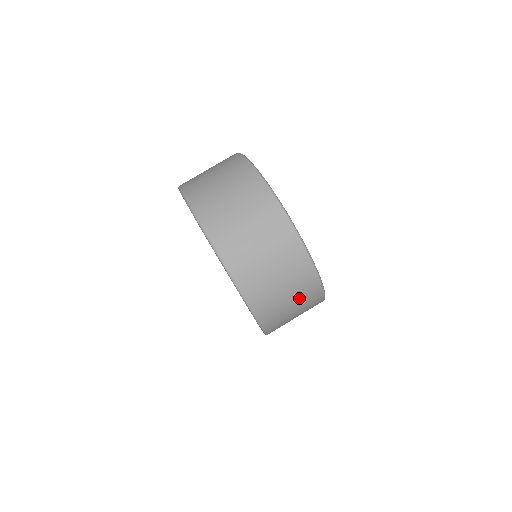
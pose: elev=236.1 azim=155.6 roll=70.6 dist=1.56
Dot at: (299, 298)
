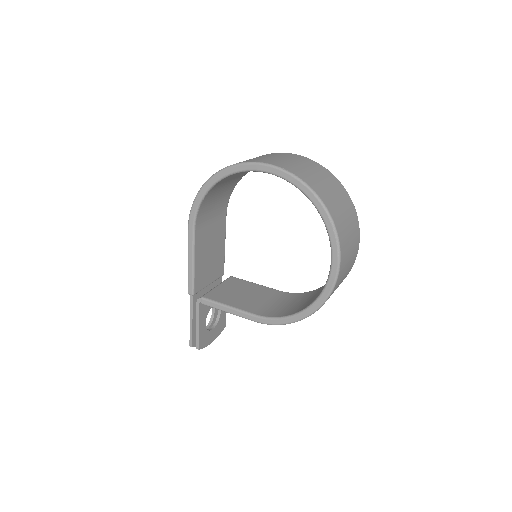
Dot at: (344, 278)
